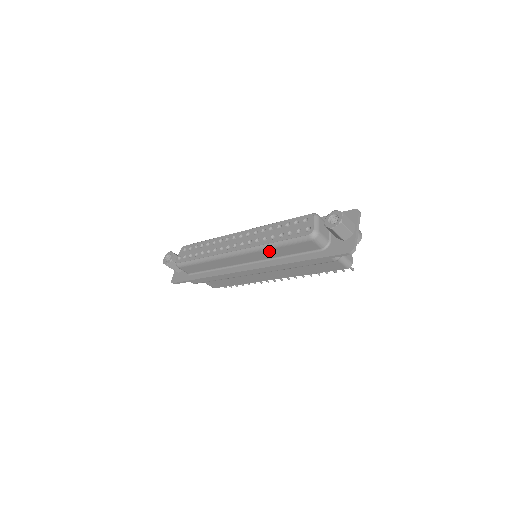
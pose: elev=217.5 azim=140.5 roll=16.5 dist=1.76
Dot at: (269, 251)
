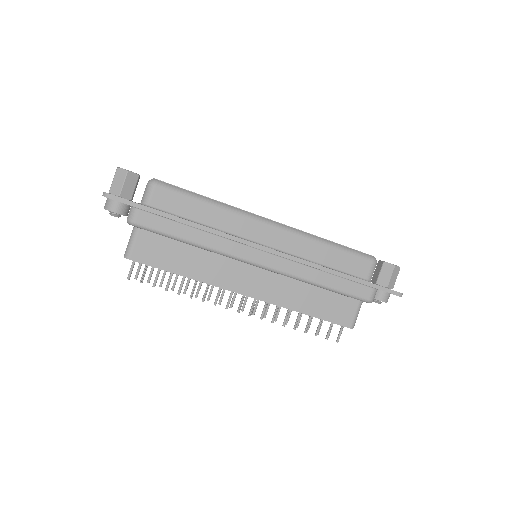
Dot at: (315, 246)
